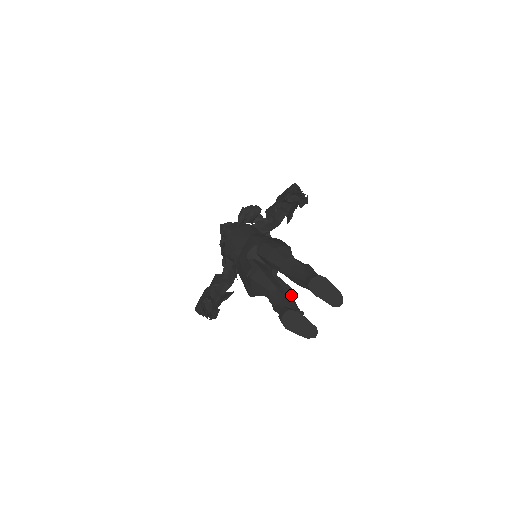
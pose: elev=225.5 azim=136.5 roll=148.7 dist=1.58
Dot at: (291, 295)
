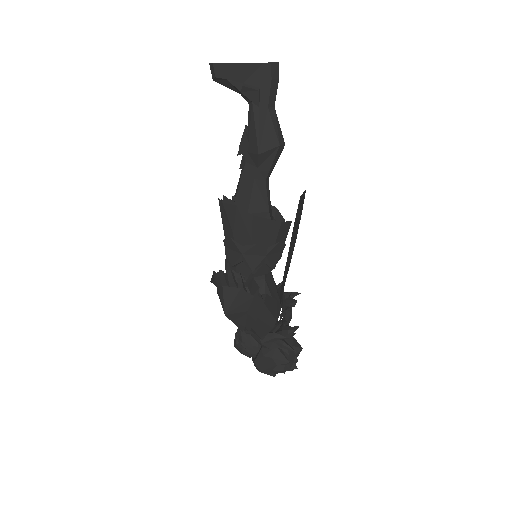
Dot at: (301, 195)
